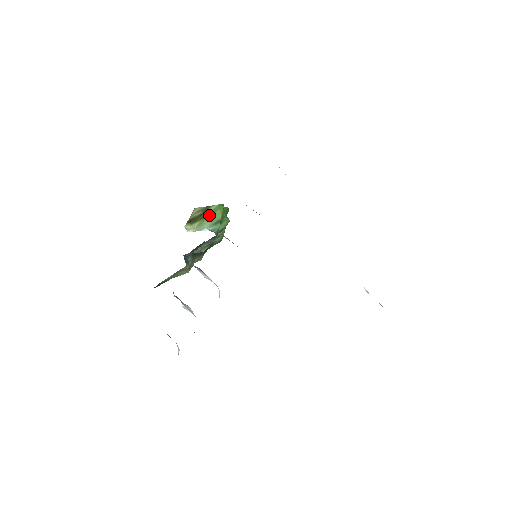
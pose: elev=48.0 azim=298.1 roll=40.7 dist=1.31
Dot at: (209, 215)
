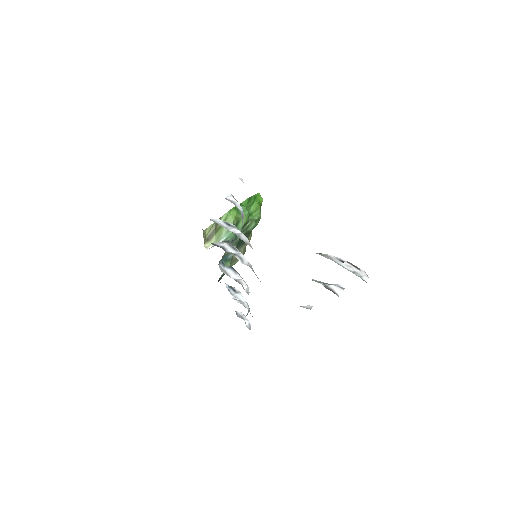
Dot at: occluded
